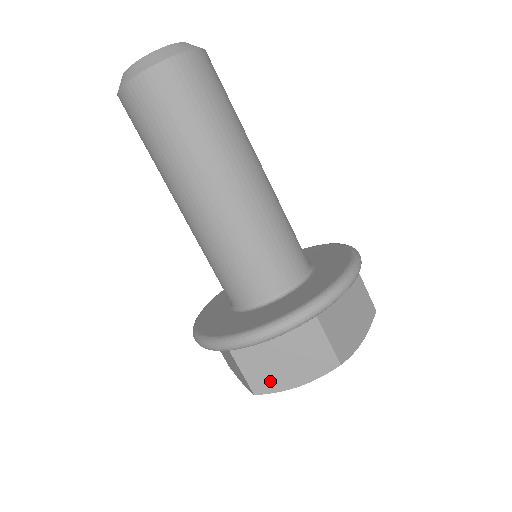
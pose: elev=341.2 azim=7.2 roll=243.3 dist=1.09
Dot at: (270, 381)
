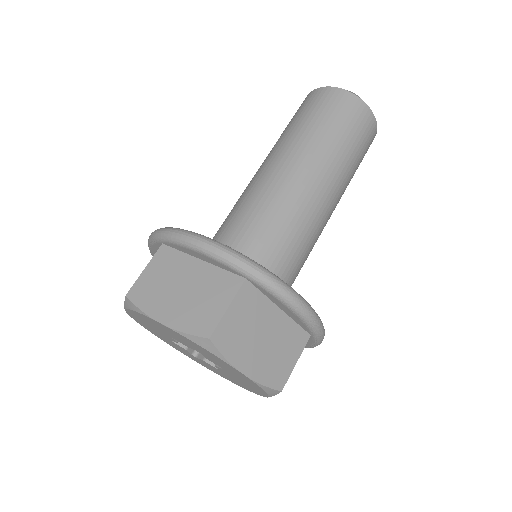
Dot at: (150, 296)
